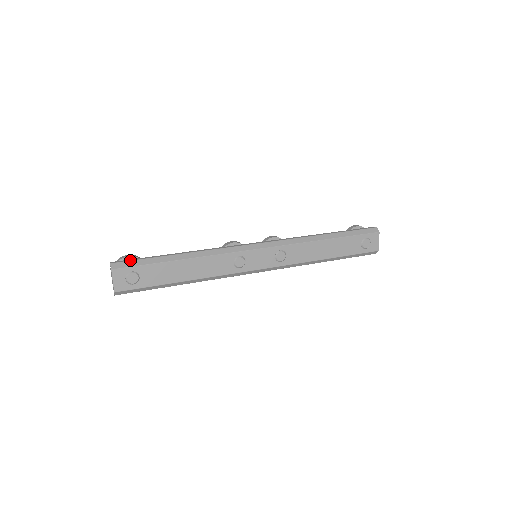
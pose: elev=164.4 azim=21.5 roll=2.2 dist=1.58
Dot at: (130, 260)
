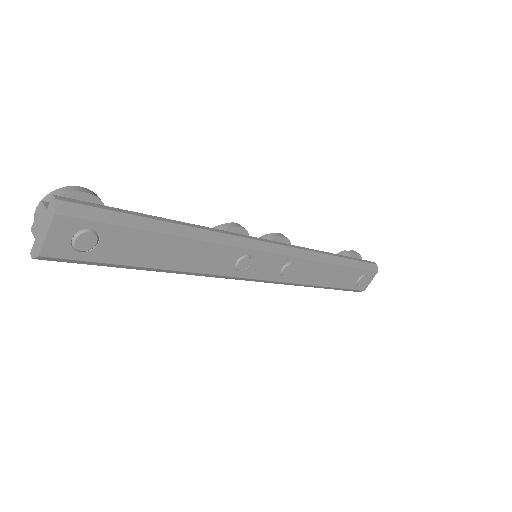
Dot at: (94, 206)
